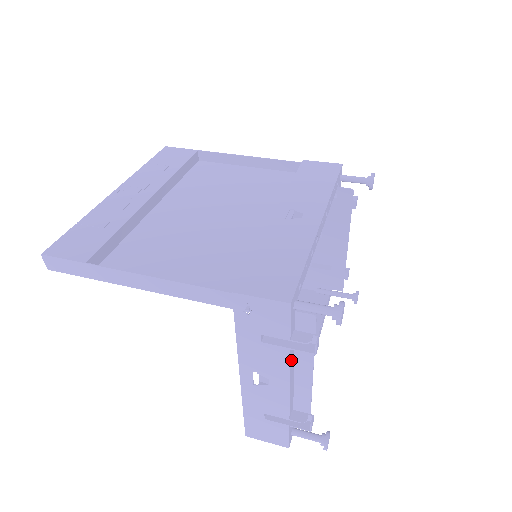
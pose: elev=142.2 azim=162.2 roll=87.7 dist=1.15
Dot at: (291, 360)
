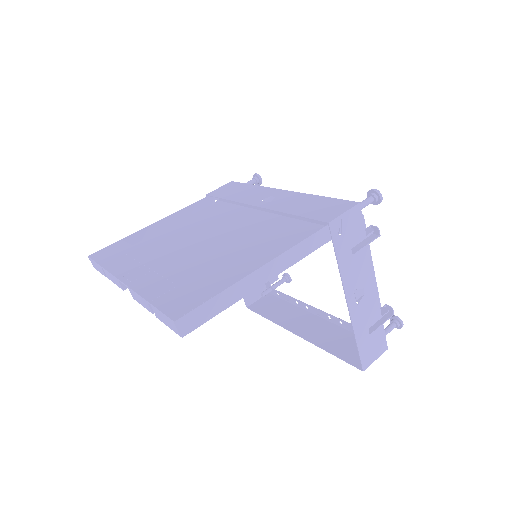
Dot at: (367, 259)
